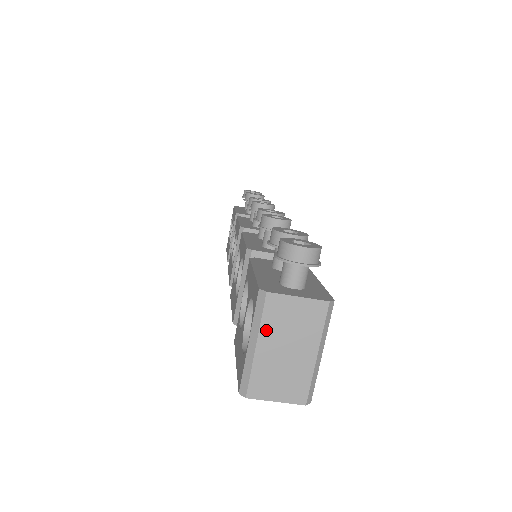
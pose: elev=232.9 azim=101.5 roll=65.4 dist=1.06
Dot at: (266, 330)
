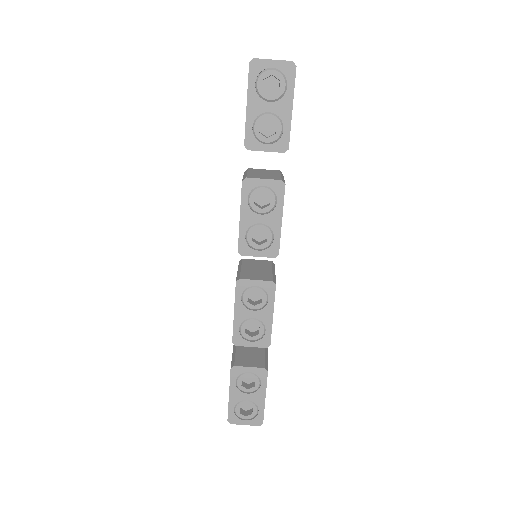
Dot at: occluded
